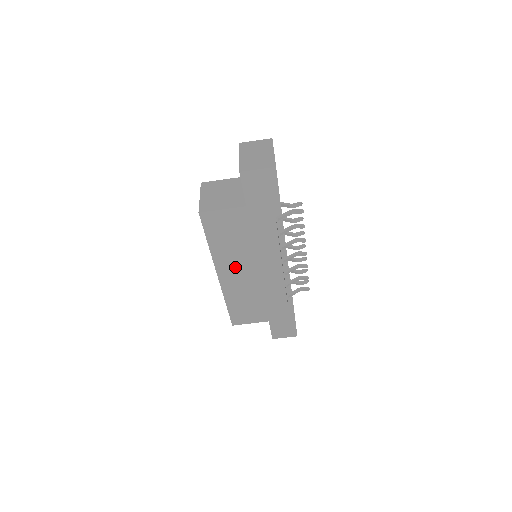
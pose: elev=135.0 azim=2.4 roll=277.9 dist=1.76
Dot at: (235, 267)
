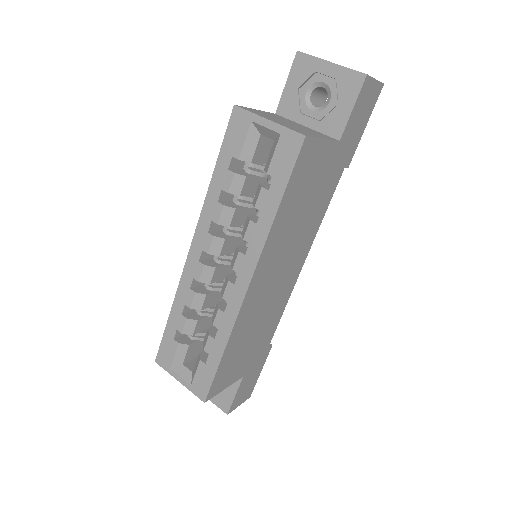
Dot at: (273, 264)
